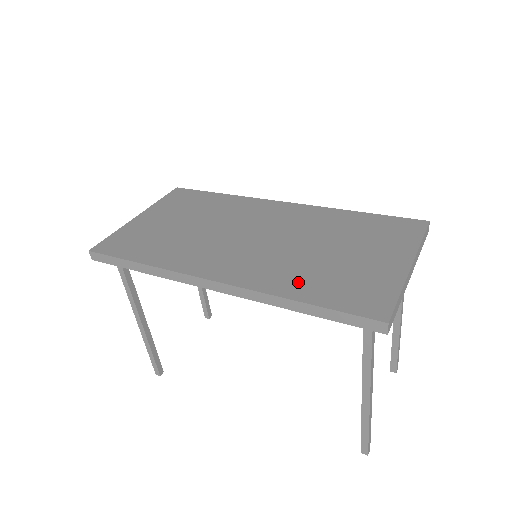
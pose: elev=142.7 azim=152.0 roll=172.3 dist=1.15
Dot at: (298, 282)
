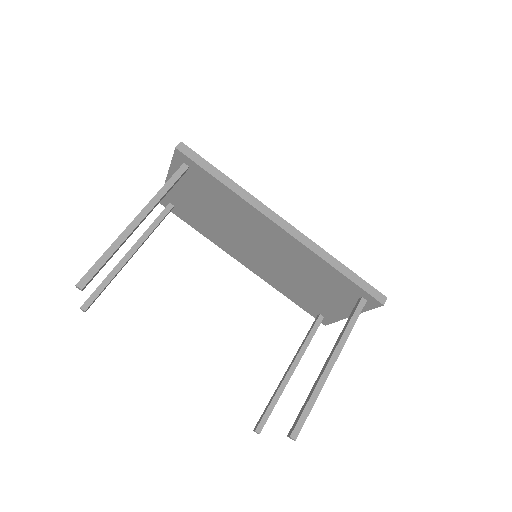
Dot at: occluded
